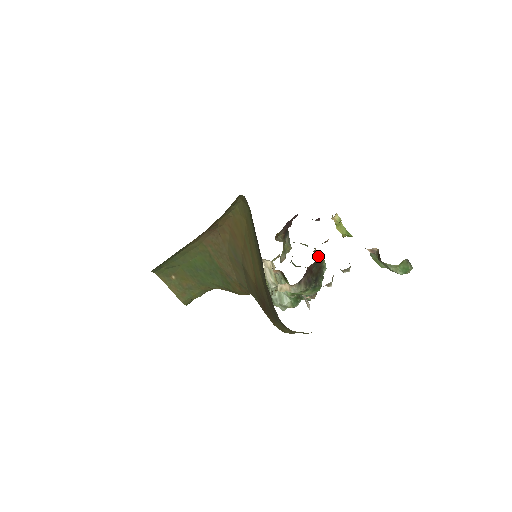
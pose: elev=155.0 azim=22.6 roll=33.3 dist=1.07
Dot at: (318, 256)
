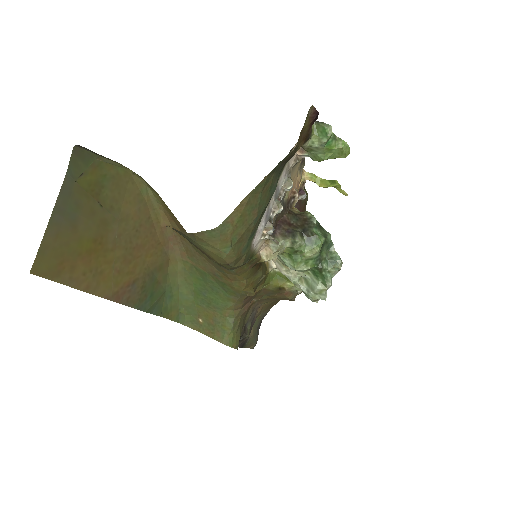
Dot at: (300, 213)
